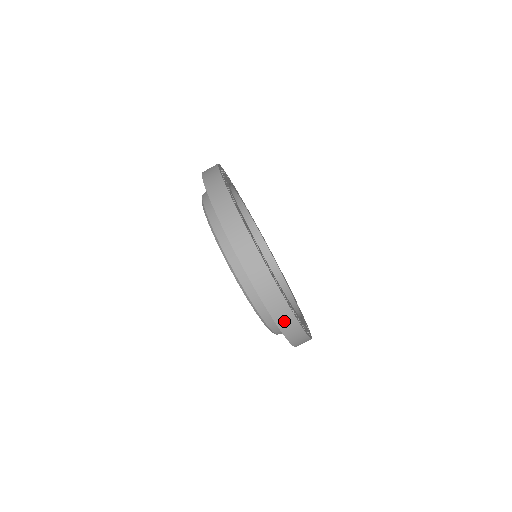
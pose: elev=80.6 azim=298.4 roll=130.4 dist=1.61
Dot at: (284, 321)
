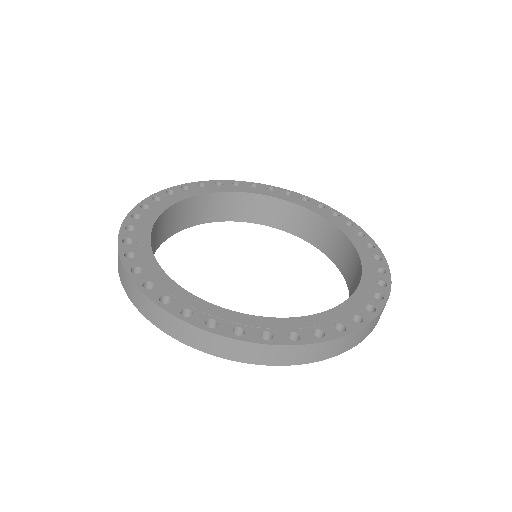
Dot at: (341, 347)
